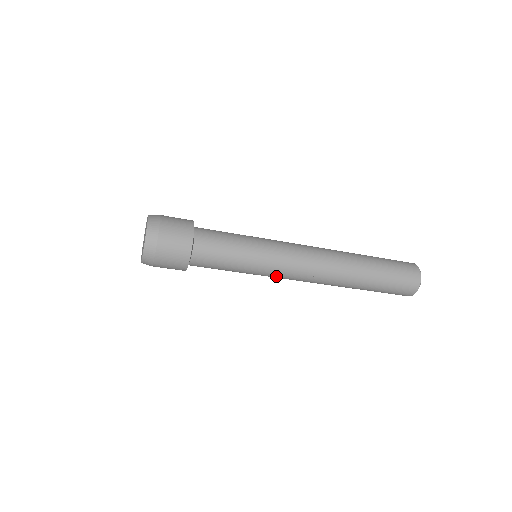
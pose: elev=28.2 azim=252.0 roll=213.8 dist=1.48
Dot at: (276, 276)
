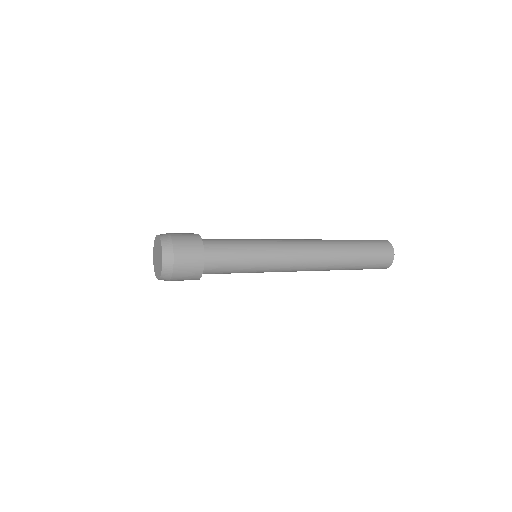
Dot at: (277, 271)
